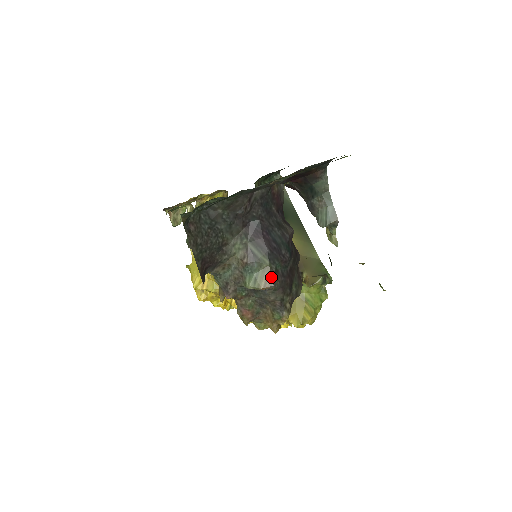
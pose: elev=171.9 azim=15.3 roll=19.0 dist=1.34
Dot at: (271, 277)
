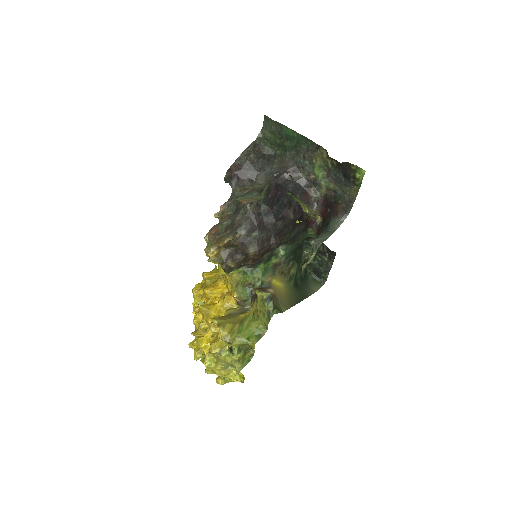
Dot at: (254, 201)
